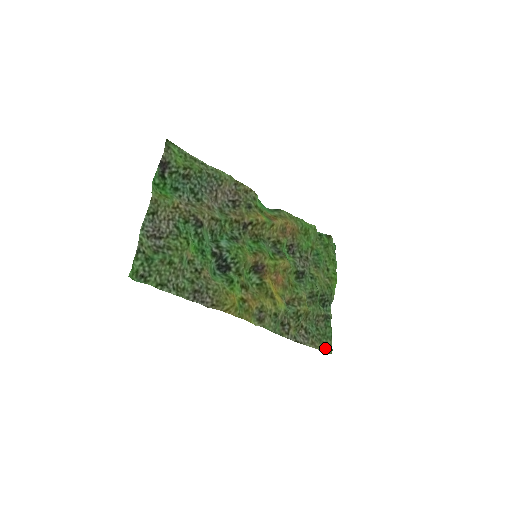
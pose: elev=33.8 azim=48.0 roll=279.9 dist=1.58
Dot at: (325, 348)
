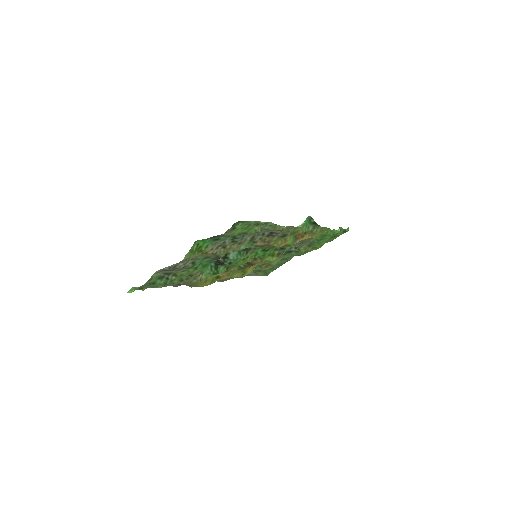
Dot at: (264, 274)
